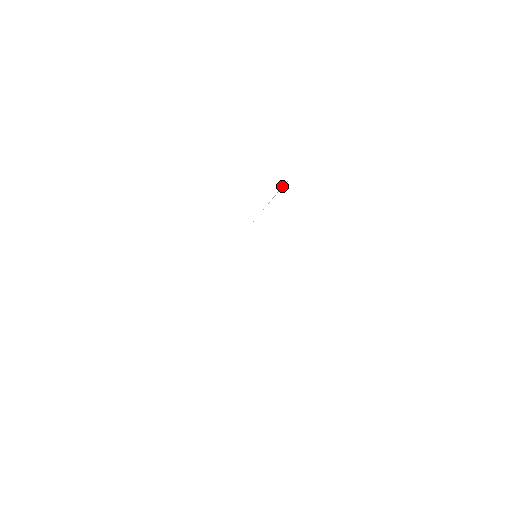
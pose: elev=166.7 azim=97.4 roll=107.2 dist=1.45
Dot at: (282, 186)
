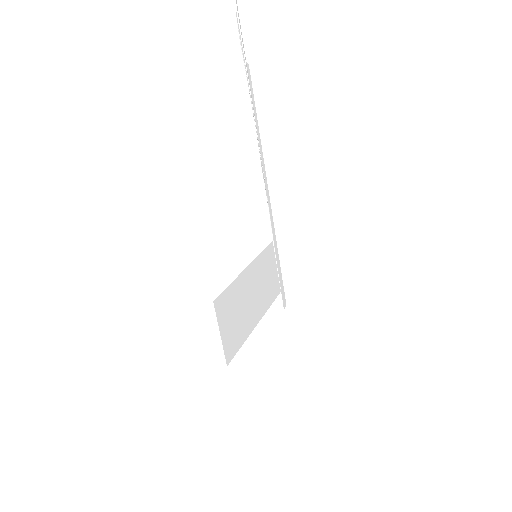
Dot at: (236, 10)
